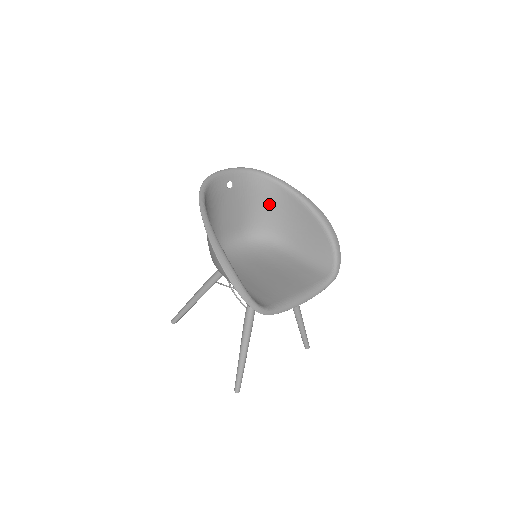
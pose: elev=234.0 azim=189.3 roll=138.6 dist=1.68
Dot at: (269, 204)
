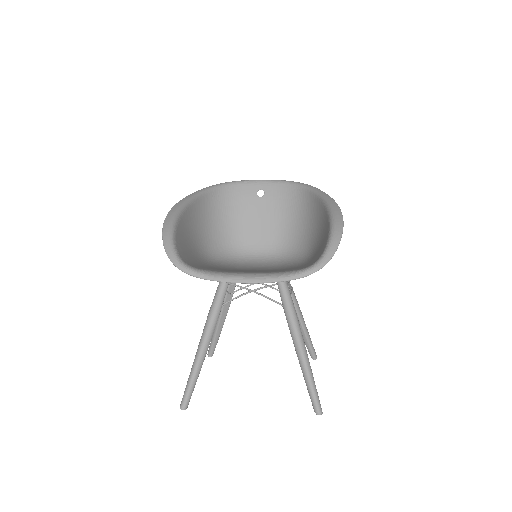
Dot at: (303, 216)
